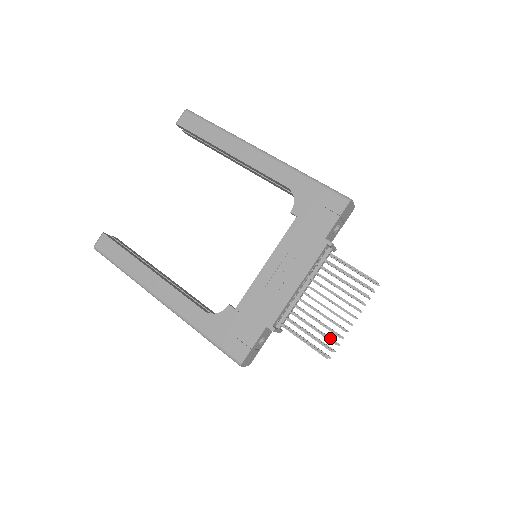
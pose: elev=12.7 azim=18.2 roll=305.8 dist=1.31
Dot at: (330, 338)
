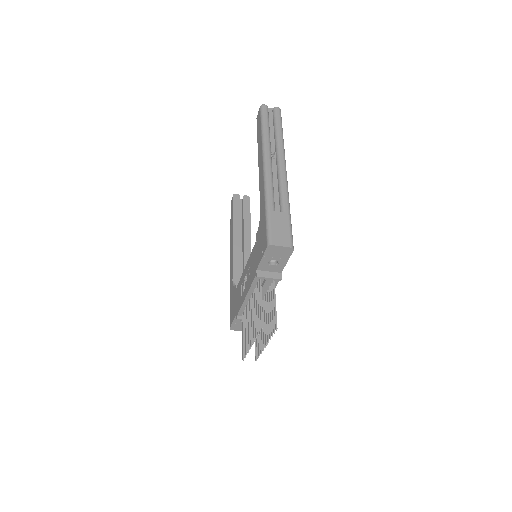
Dot at: (258, 347)
